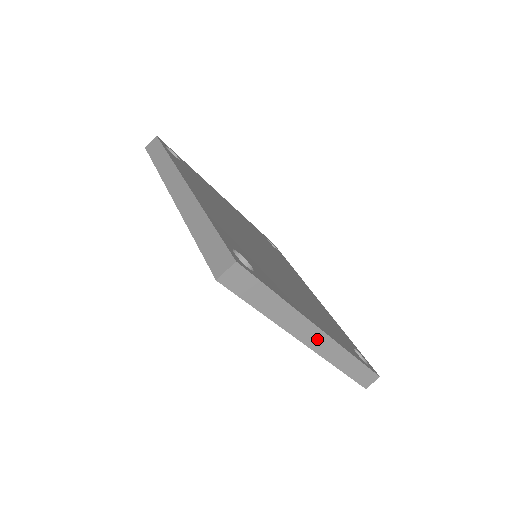
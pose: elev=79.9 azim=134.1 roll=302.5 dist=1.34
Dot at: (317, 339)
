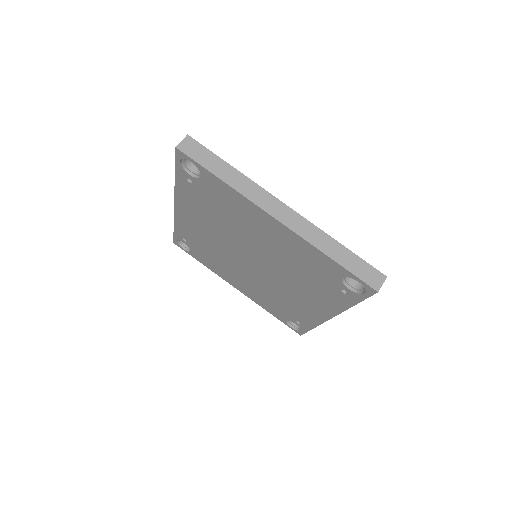
Dot at: (285, 214)
